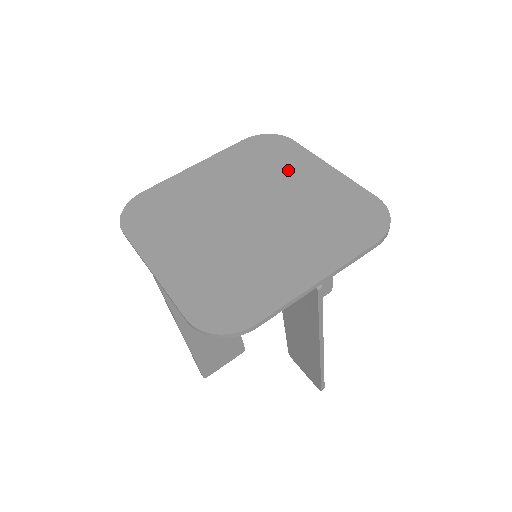
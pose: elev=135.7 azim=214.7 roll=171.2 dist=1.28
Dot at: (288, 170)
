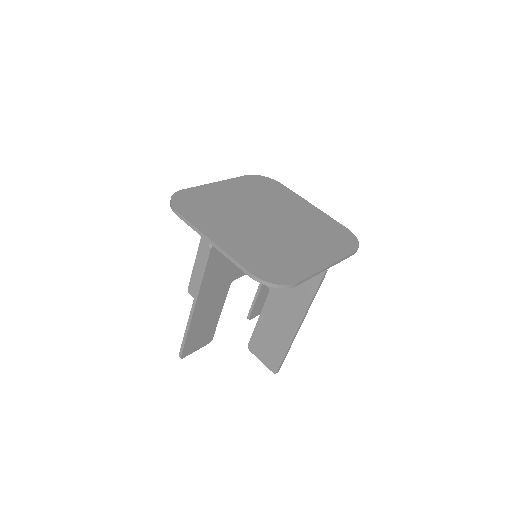
Dot at: (286, 201)
